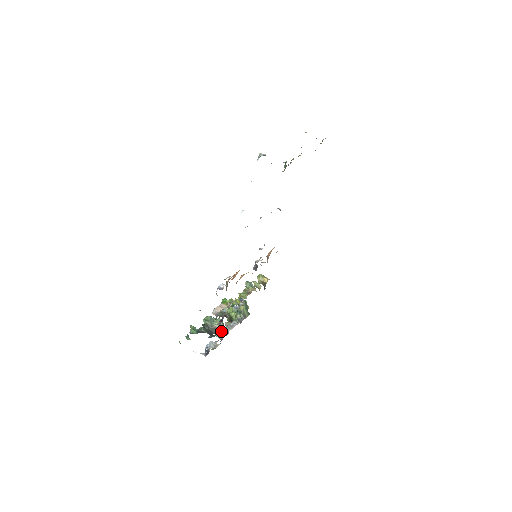
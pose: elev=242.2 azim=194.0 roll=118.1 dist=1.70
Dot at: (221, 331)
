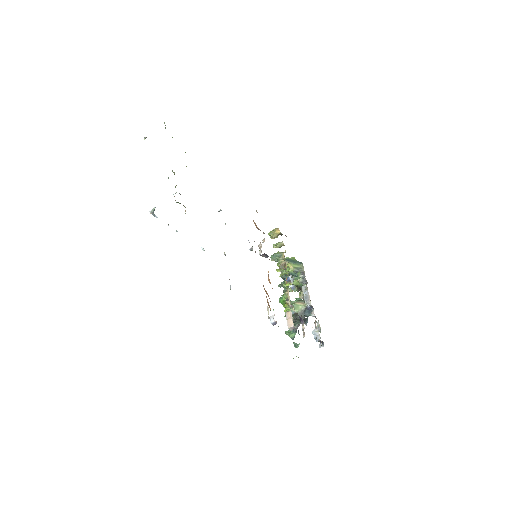
Dot at: (306, 309)
